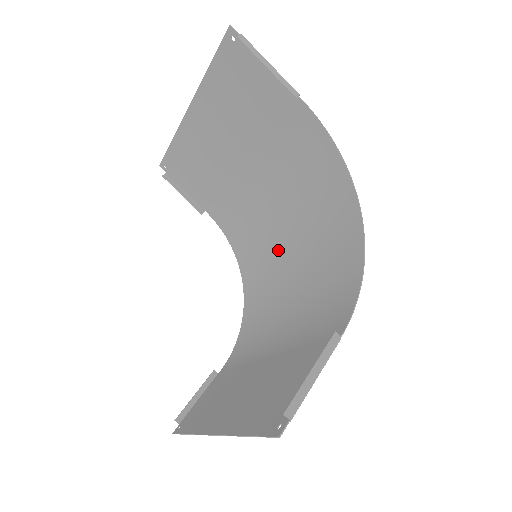
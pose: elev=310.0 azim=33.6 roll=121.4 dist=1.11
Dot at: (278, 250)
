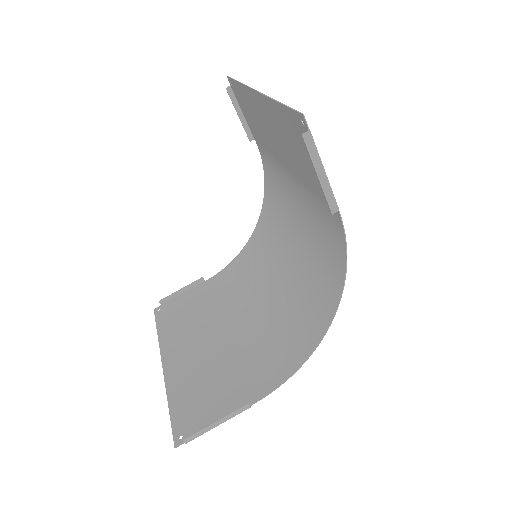
Dot at: (285, 244)
